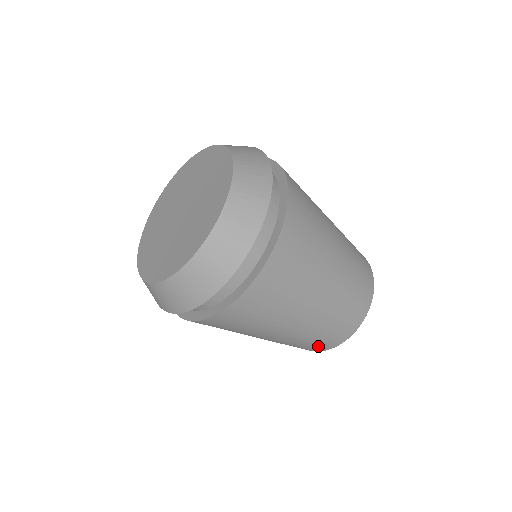
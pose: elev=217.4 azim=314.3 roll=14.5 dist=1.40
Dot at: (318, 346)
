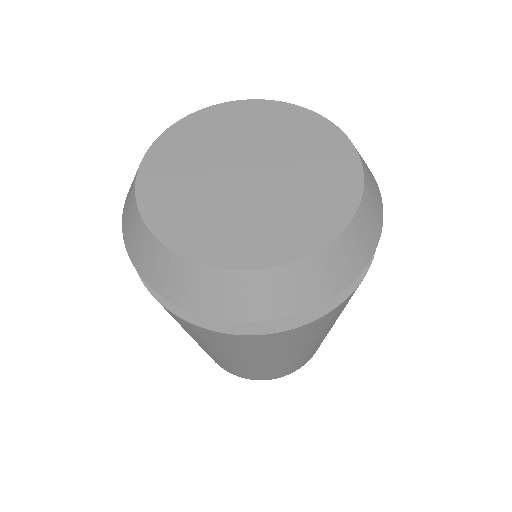
Dot at: (299, 365)
